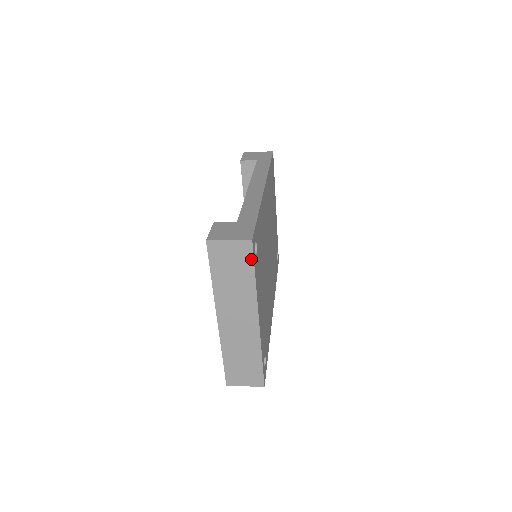
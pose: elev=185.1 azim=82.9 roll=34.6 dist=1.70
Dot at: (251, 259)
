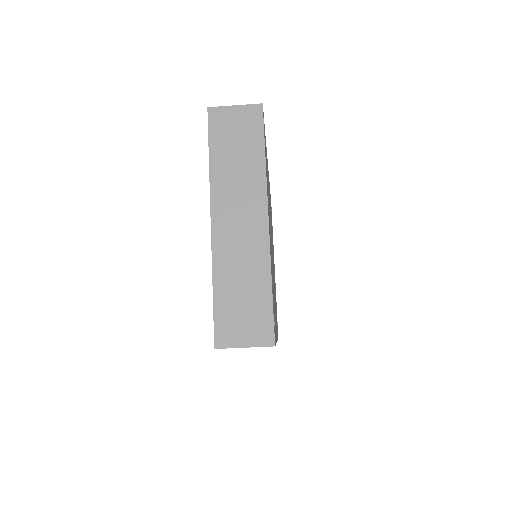
Dot at: (260, 128)
